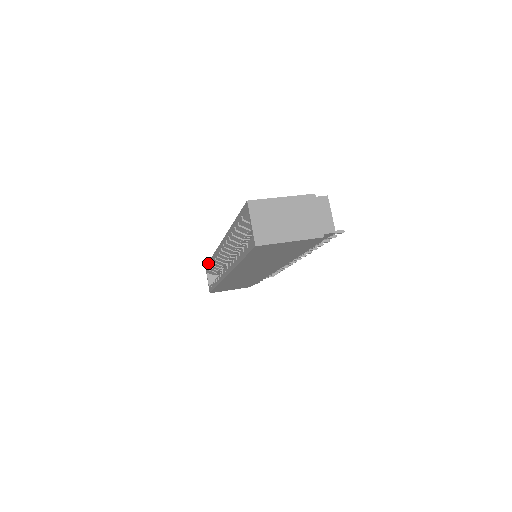
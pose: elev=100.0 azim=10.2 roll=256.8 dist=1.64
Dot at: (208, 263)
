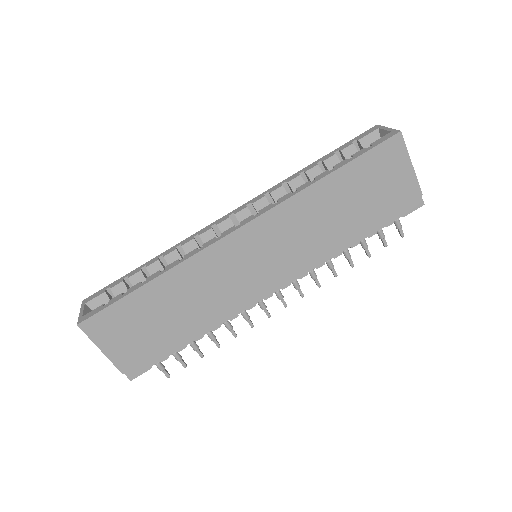
Dot at: (117, 280)
